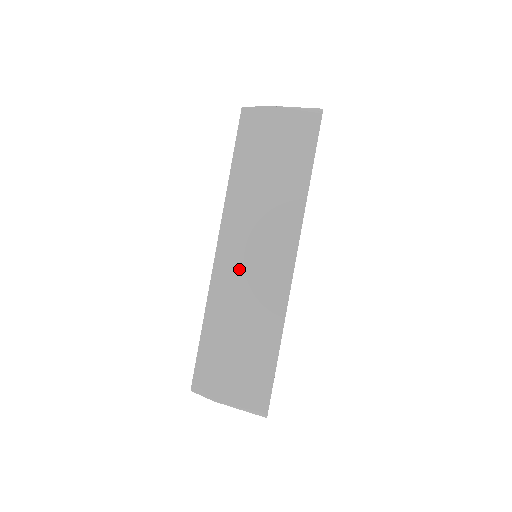
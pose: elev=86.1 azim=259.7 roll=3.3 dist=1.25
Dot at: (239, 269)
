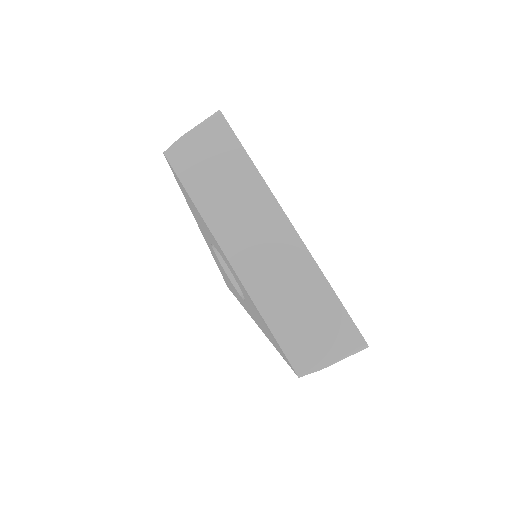
Dot at: (256, 260)
